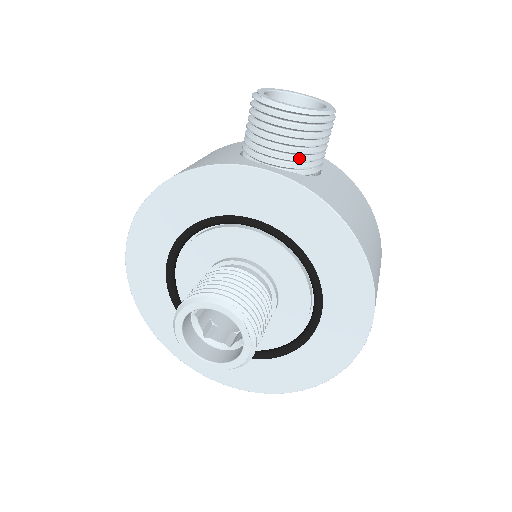
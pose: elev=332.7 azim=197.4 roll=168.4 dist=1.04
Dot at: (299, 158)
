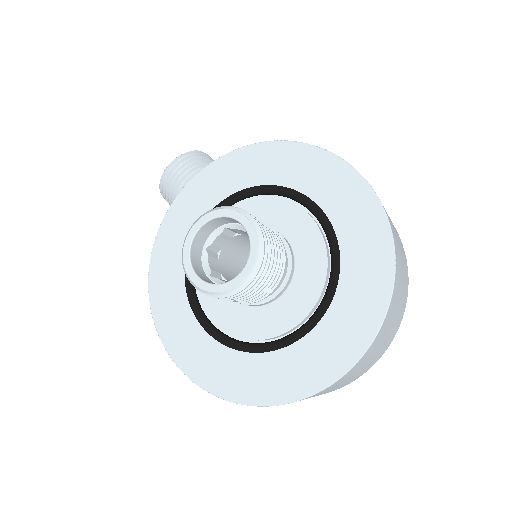
Dot at: occluded
